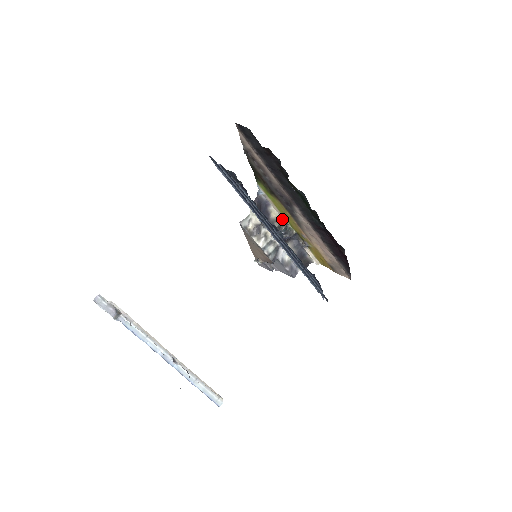
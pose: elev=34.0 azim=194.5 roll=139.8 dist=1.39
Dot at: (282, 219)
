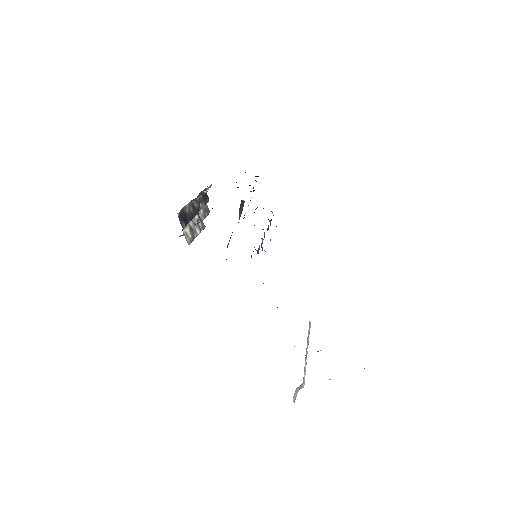
Dot at: (190, 201)
